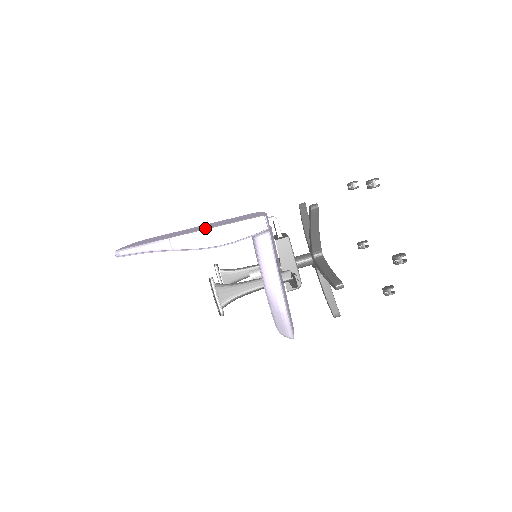
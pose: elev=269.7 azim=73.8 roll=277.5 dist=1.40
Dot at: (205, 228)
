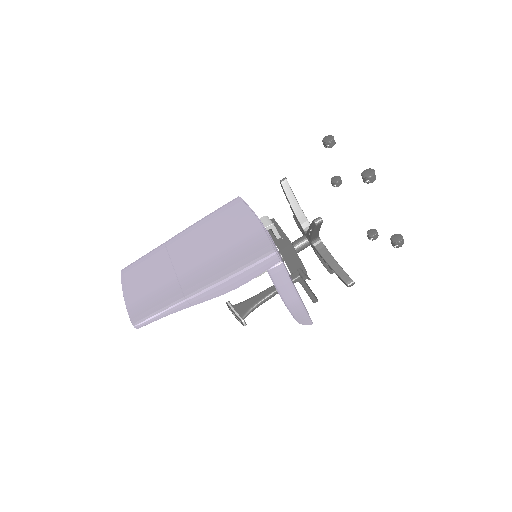
Dot at: (218, 278)
